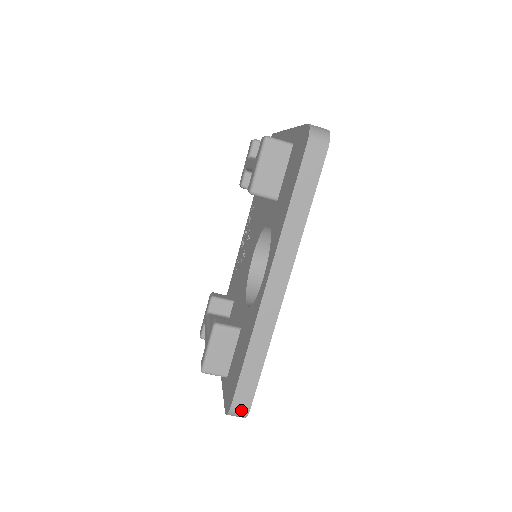
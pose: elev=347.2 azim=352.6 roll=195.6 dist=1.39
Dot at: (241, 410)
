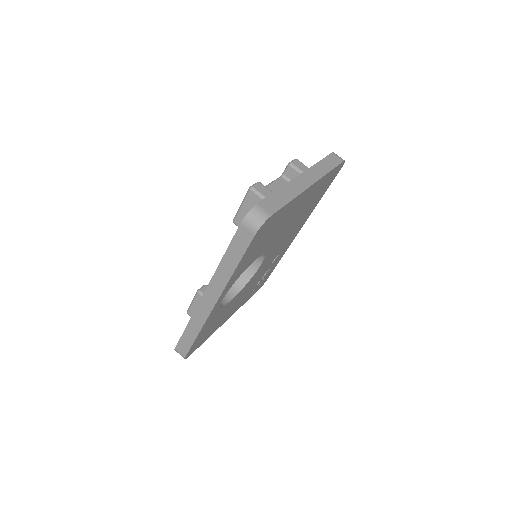
Dot at: (180, 354)
